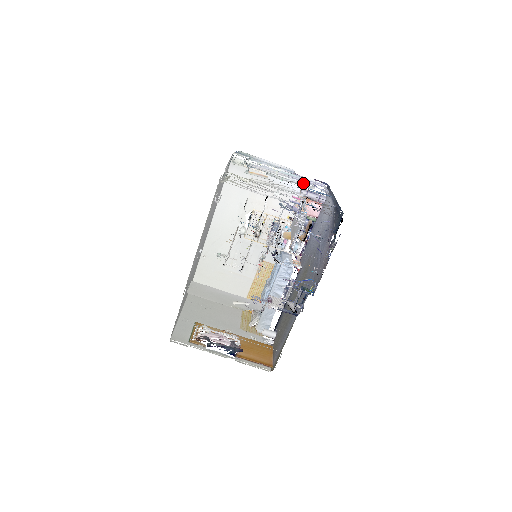
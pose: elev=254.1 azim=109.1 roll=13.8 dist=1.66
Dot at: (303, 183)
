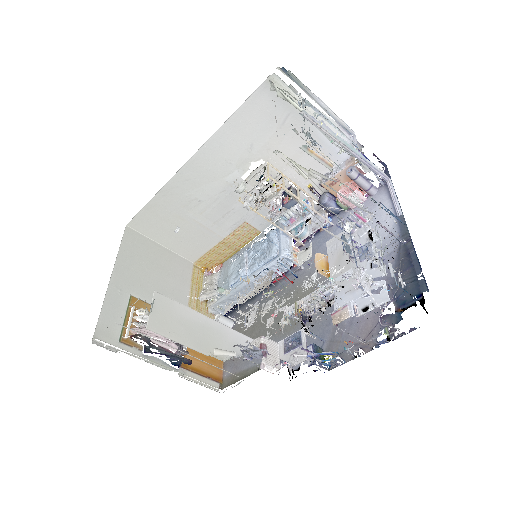
Dot at: occluded
